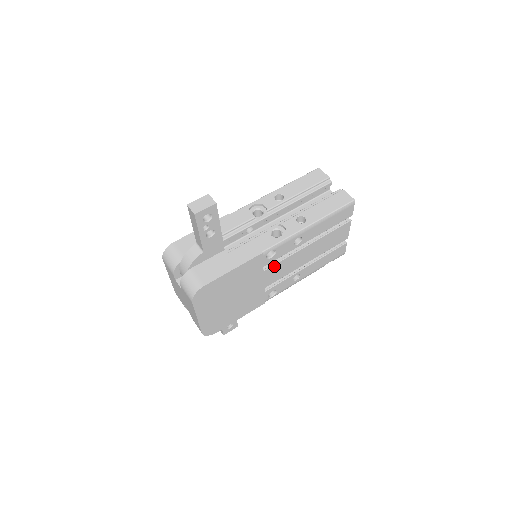
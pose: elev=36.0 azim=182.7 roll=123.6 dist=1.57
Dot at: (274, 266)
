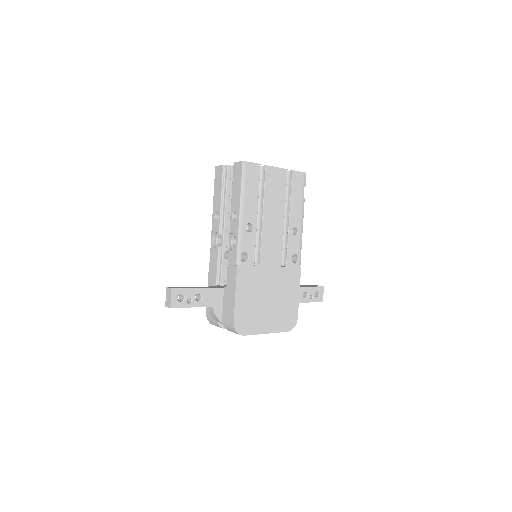
Dot at: (262, 255)
